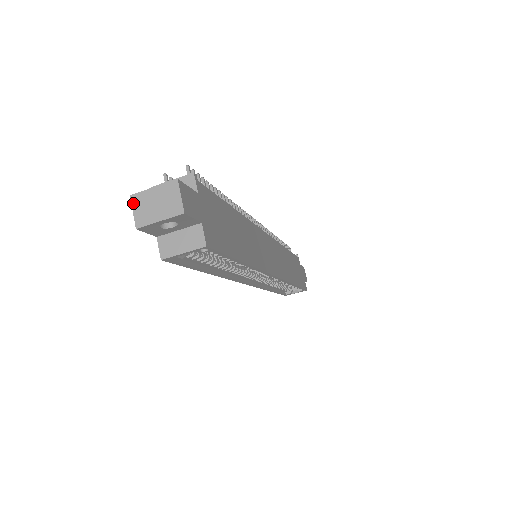
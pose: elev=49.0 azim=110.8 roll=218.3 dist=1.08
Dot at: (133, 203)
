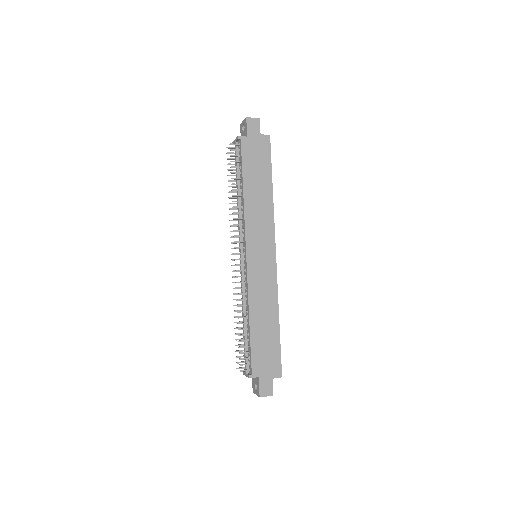
Dot at: occluded
